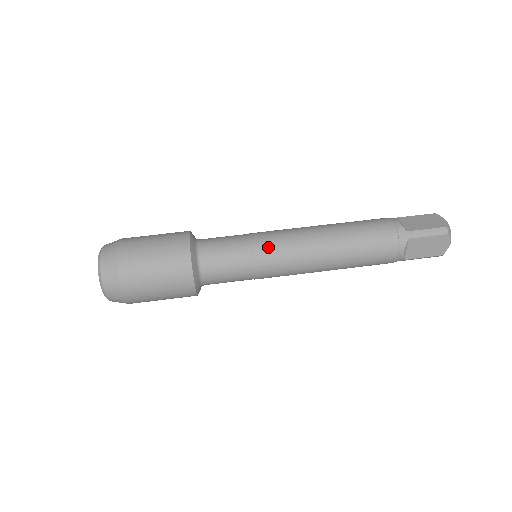
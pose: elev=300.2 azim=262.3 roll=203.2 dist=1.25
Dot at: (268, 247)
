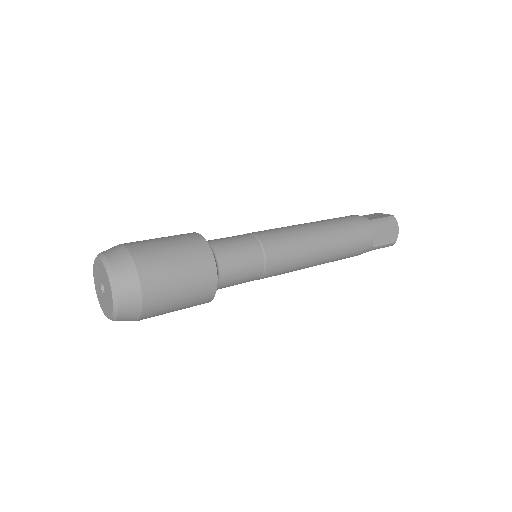
Dot at: (273, 237)
